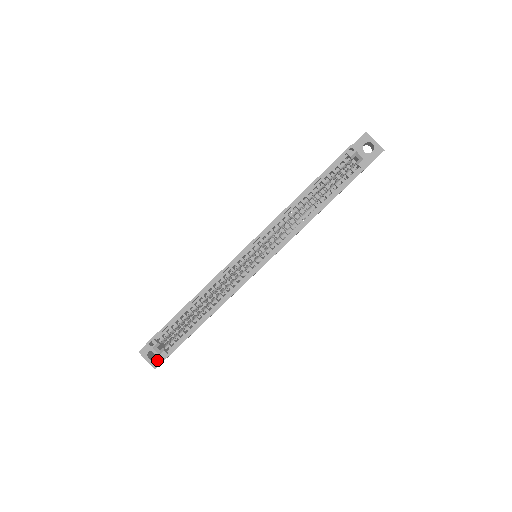
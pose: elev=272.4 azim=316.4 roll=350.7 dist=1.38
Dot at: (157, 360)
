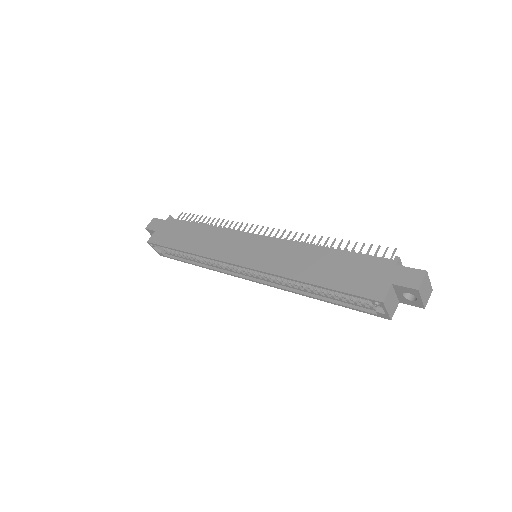
Dot at: occluded
